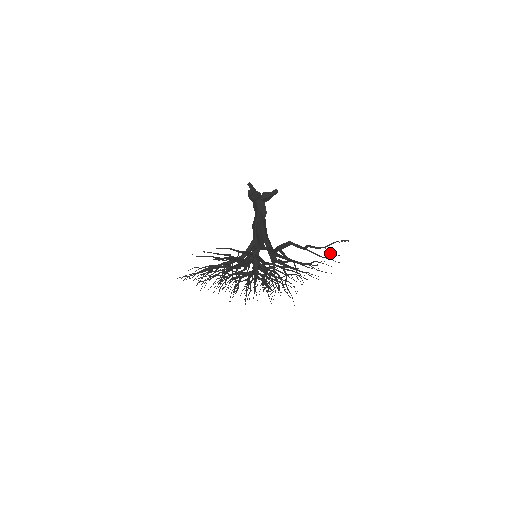
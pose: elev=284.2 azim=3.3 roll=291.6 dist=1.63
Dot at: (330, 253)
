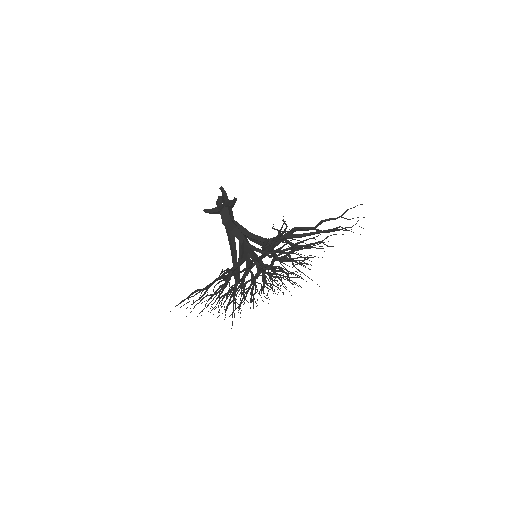
Dot at: (349, 219)
